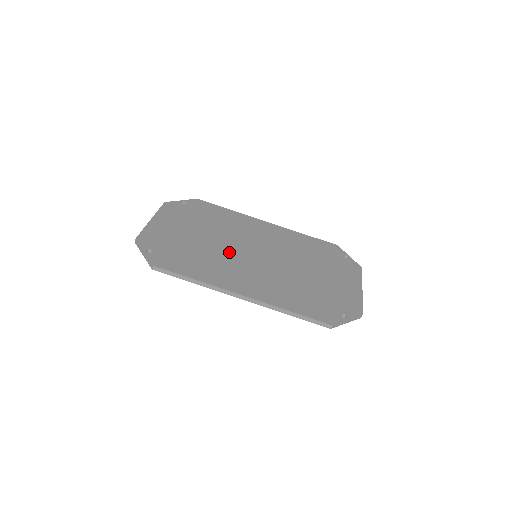
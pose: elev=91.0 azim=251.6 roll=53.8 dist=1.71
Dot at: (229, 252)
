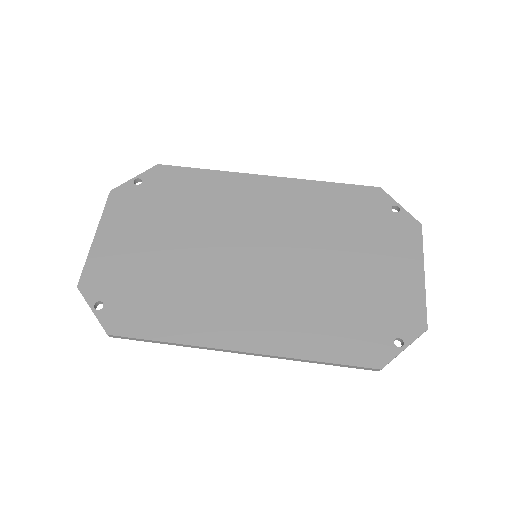
Dot at: (214, 265)
